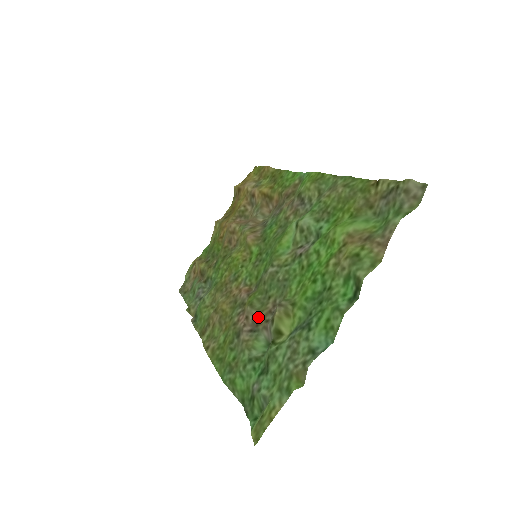
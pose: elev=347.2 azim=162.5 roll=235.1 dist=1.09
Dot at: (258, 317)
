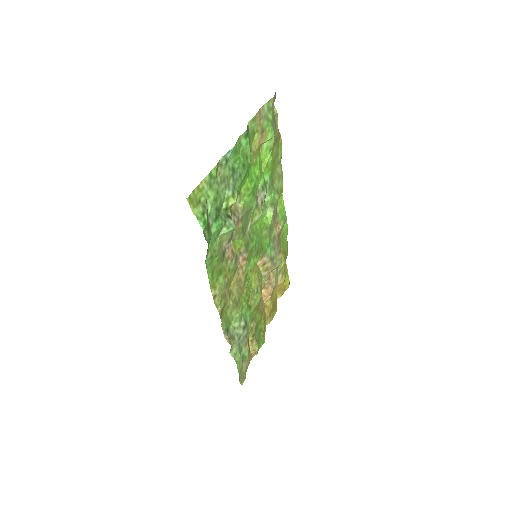
Dot at: (233, 234)
